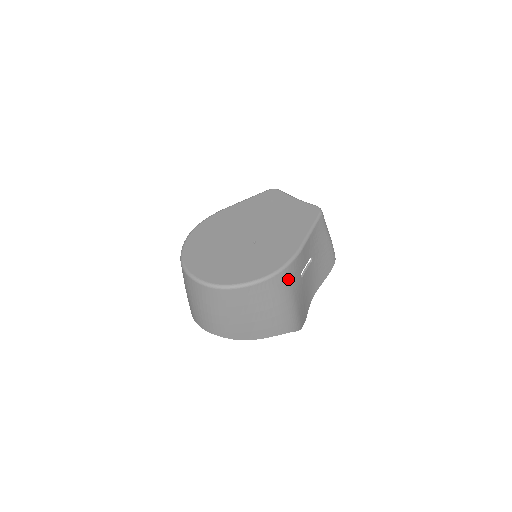
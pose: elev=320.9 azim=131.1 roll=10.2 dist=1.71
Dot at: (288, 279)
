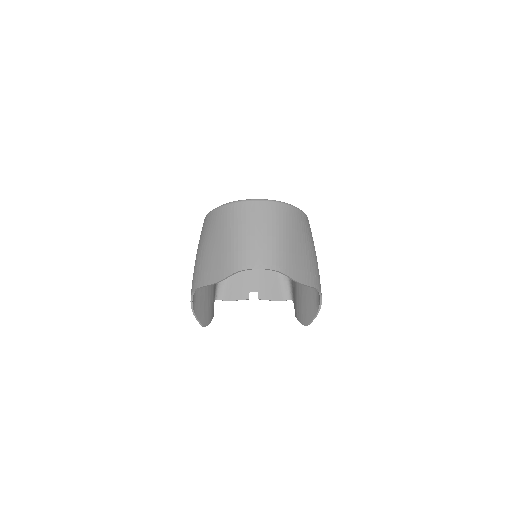
Dot at: occluded
